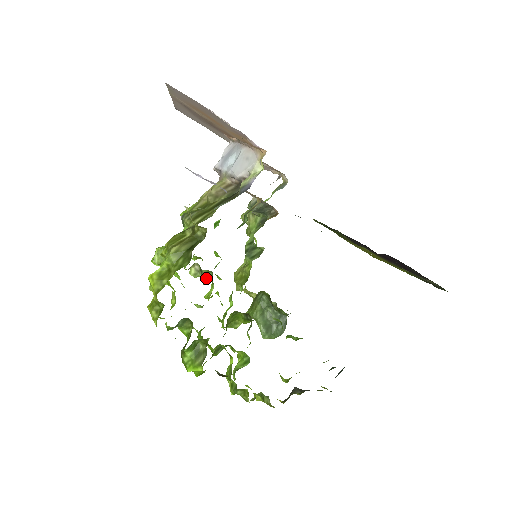
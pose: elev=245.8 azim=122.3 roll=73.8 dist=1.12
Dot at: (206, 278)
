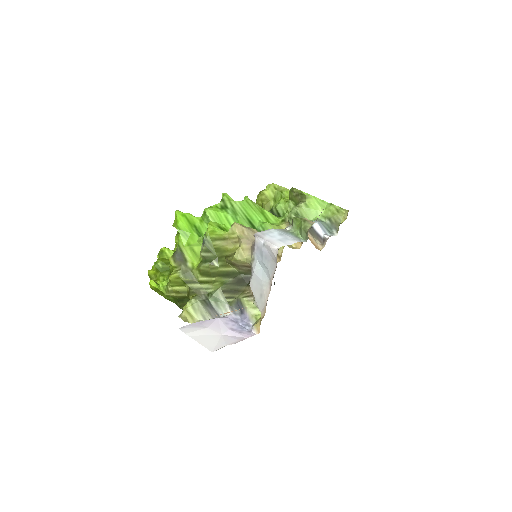
Dot at: occluded
